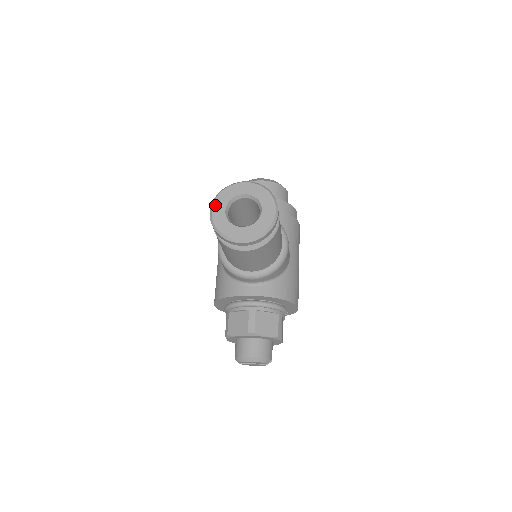
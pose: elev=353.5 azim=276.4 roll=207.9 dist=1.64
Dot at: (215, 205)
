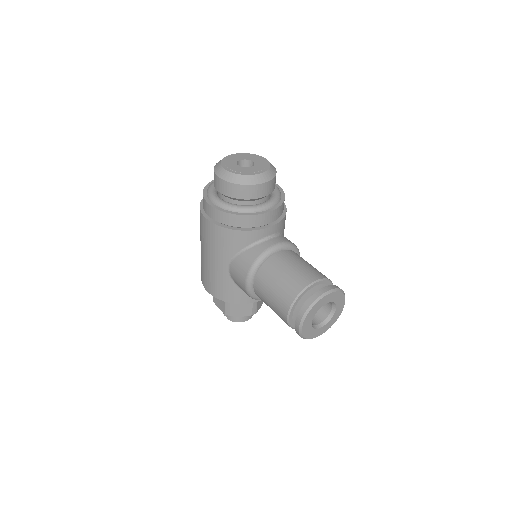
Dot at: (305, 323)
